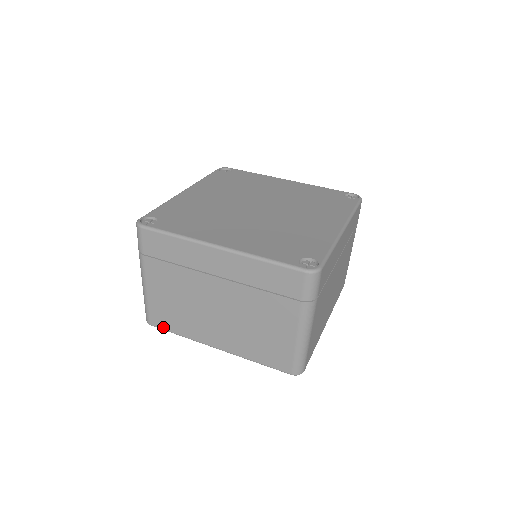
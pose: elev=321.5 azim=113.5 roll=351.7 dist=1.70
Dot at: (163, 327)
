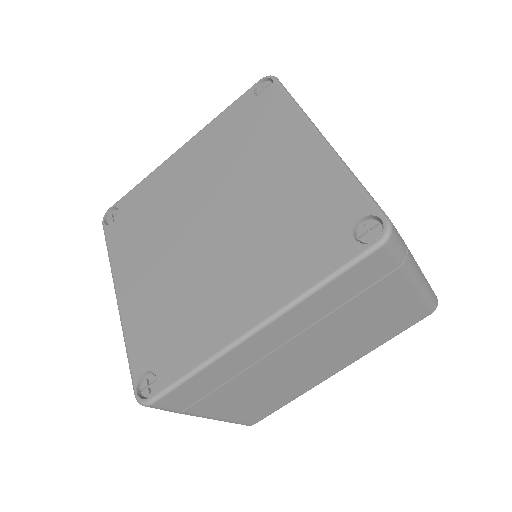
Dot at: occluded
